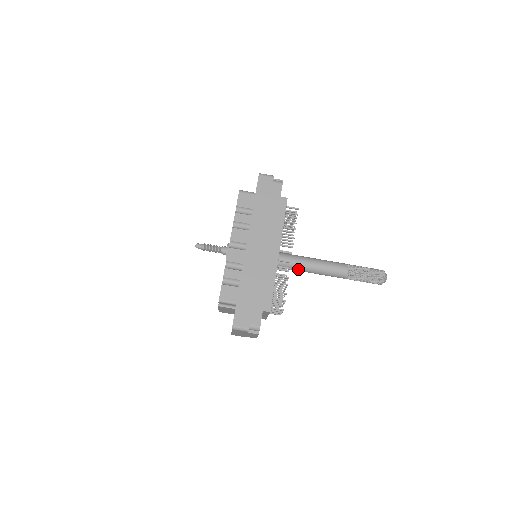
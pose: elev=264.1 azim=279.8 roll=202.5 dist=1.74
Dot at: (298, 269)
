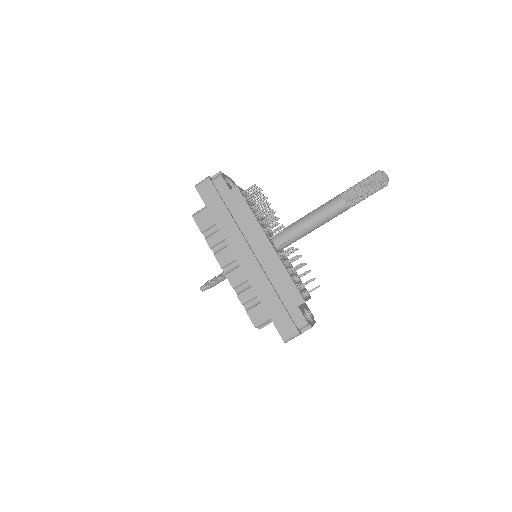
Dot at: (300, 237)
